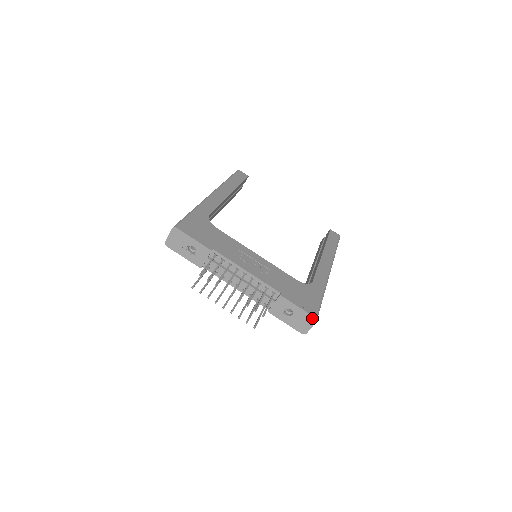
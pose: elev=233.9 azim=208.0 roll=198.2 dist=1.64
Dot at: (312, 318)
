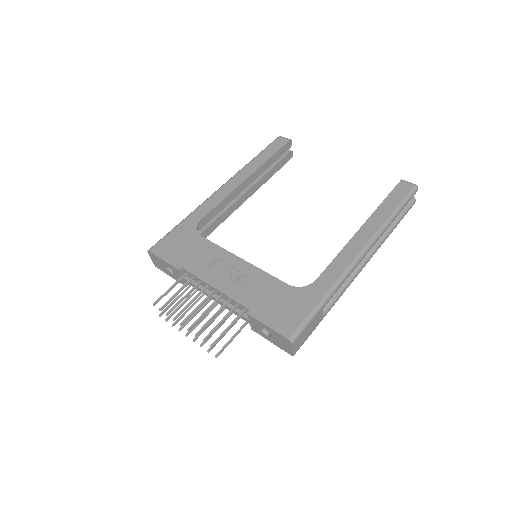
Dot at: (286, 339)
